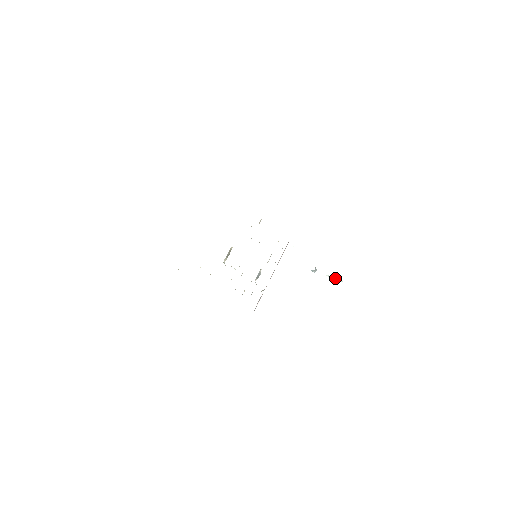
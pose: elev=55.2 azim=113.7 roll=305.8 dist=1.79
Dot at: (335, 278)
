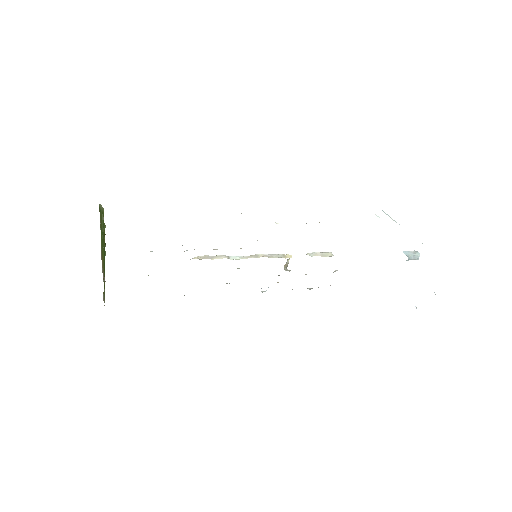
Dot at: occluded
